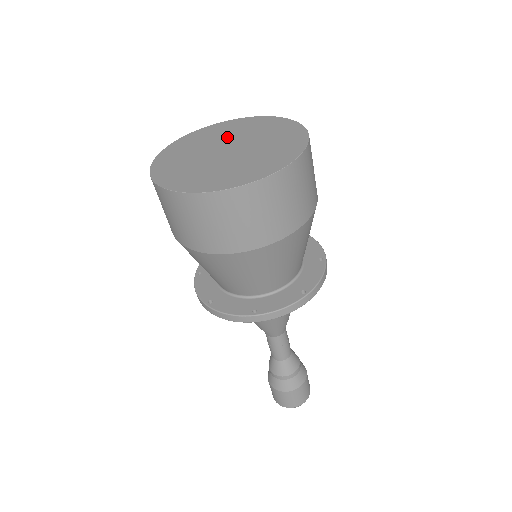
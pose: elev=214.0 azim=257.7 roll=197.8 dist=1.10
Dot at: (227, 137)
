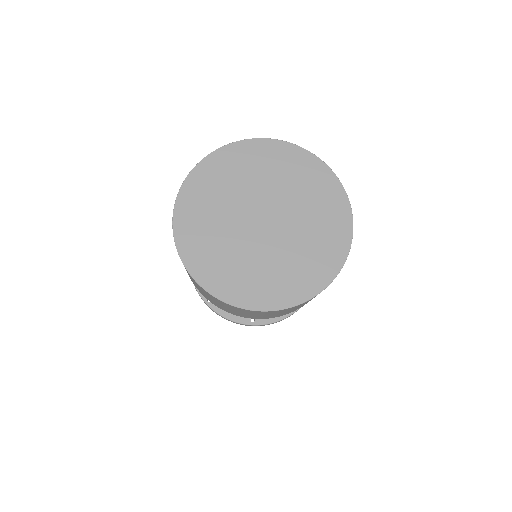
Dot at: (260, 187)
